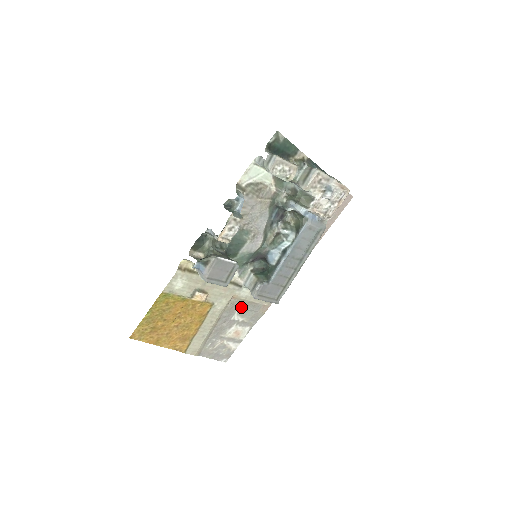
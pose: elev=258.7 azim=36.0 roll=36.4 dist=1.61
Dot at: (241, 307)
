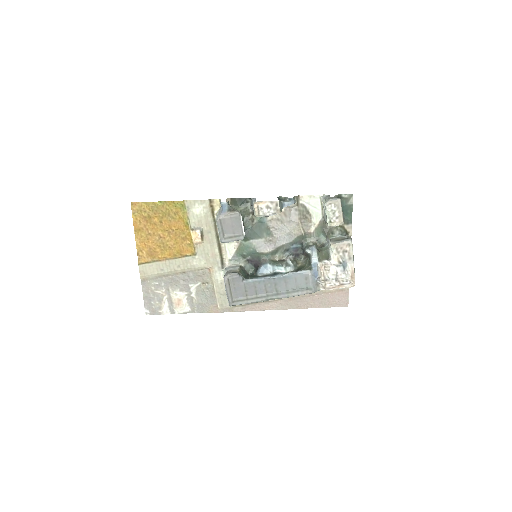
Dot at: (204, 285)
